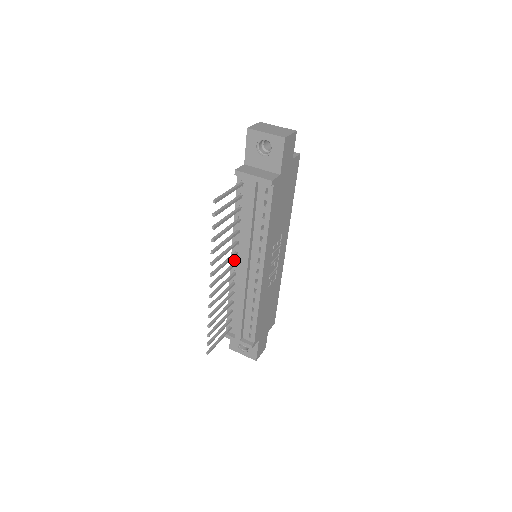
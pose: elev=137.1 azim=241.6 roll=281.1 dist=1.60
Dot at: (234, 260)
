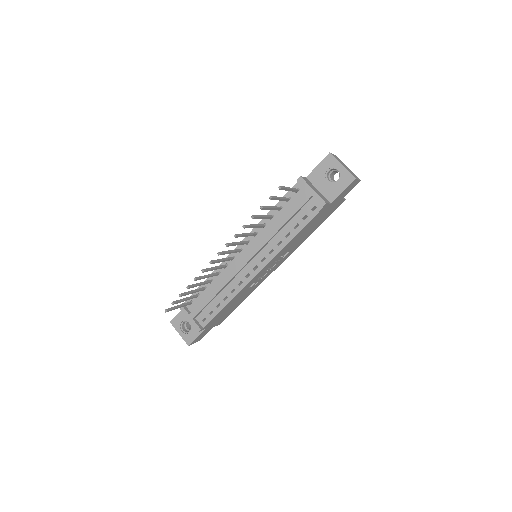
Dot at: (241, 247)
